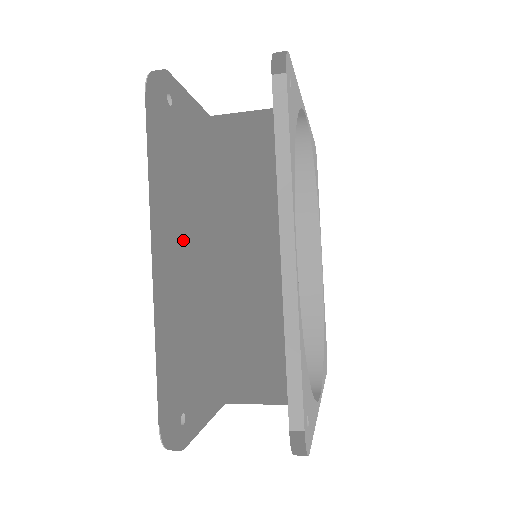
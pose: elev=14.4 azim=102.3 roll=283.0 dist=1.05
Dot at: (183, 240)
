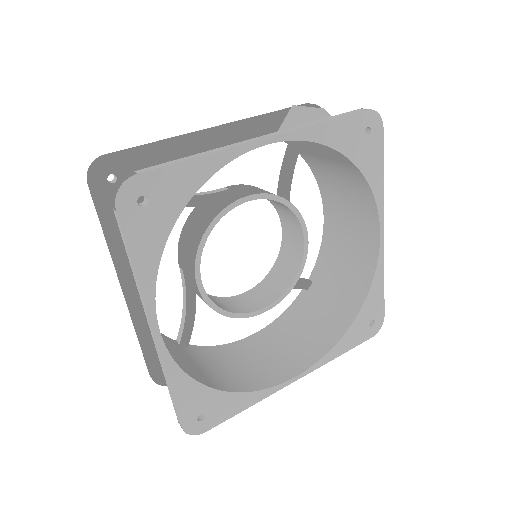
Dot at: (128, 287)
